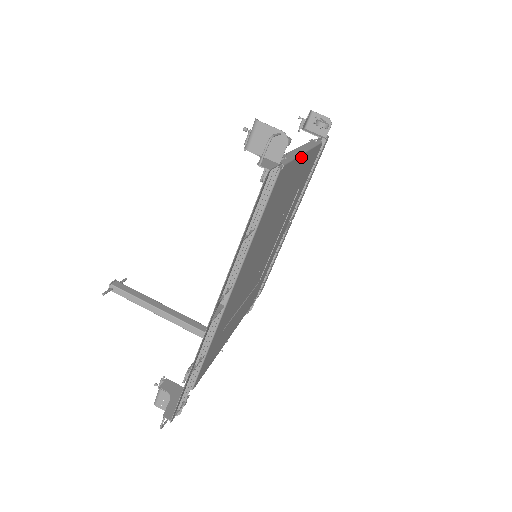
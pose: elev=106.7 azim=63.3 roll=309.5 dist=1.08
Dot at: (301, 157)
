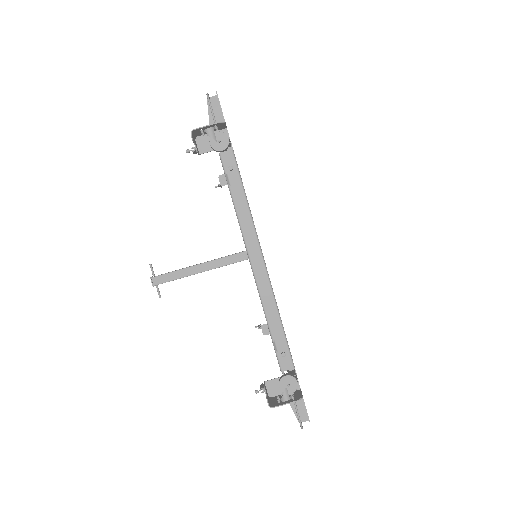
Dot at: (271, 285)
